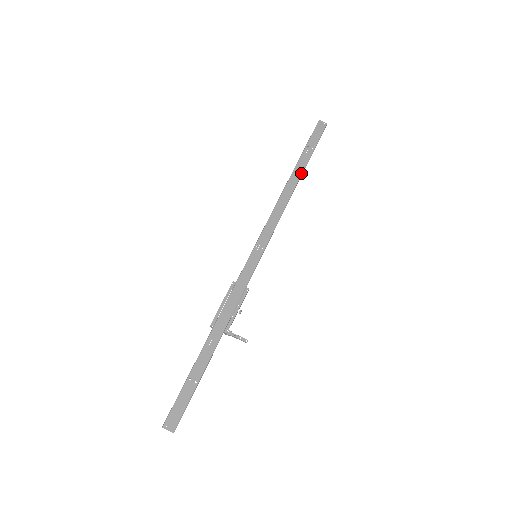
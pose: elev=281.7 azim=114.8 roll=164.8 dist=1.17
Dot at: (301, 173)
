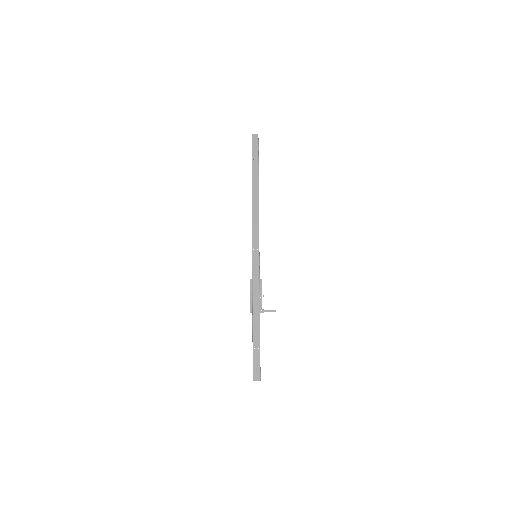
Dot at: (258, 183)
